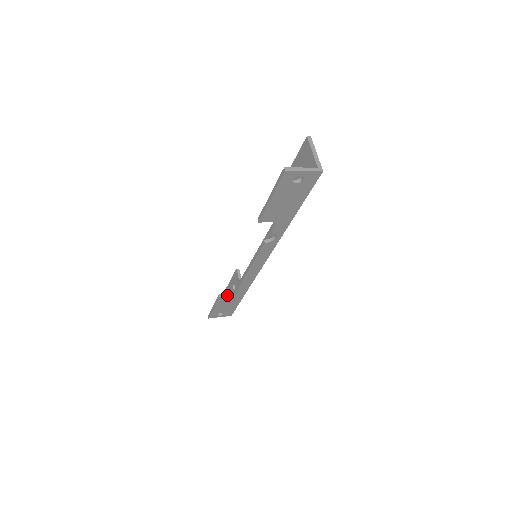
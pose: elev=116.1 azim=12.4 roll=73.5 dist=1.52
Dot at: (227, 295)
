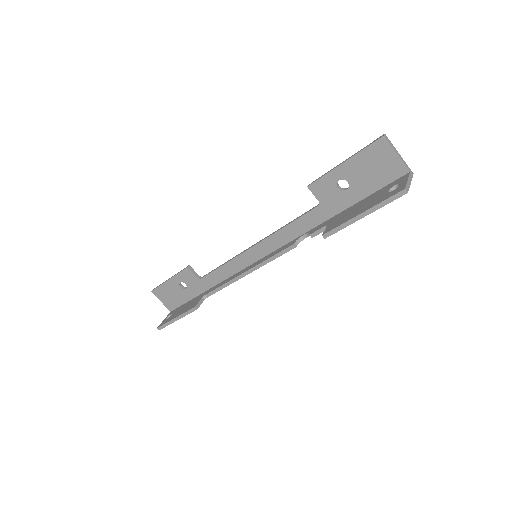
Dot at: (201, 302)
